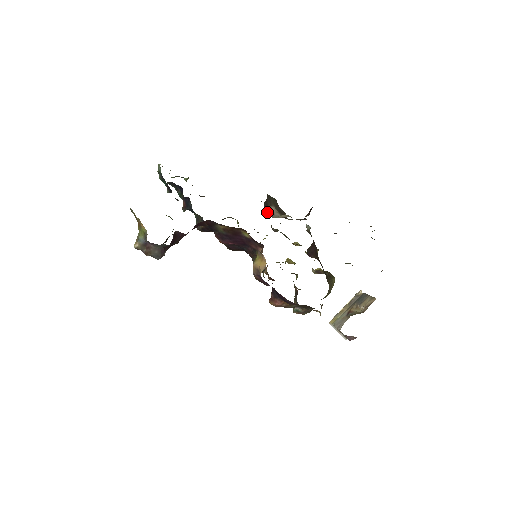
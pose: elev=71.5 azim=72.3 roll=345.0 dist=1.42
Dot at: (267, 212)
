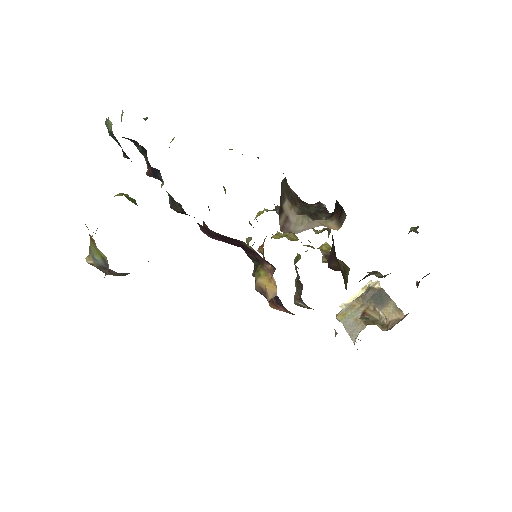
Dot at: (282, 222)
